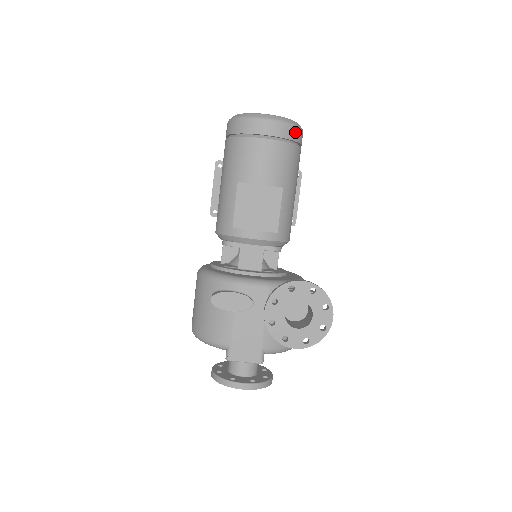
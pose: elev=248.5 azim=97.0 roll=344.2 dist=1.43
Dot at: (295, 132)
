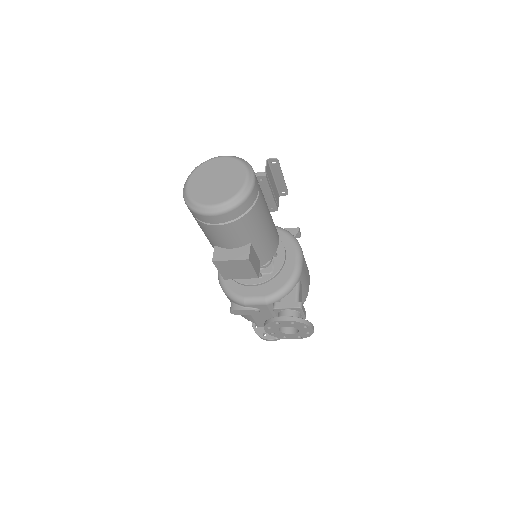
Dot at: (244, 206)
